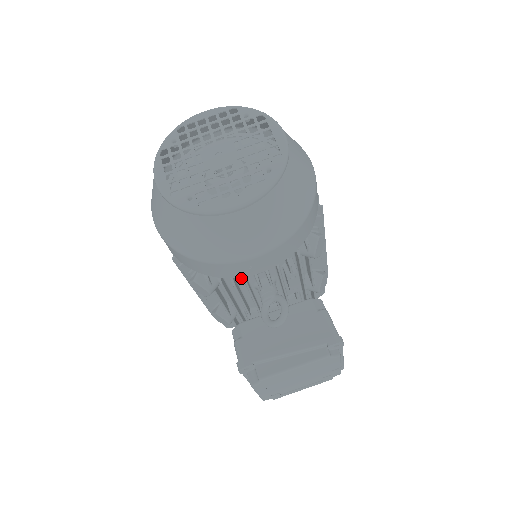
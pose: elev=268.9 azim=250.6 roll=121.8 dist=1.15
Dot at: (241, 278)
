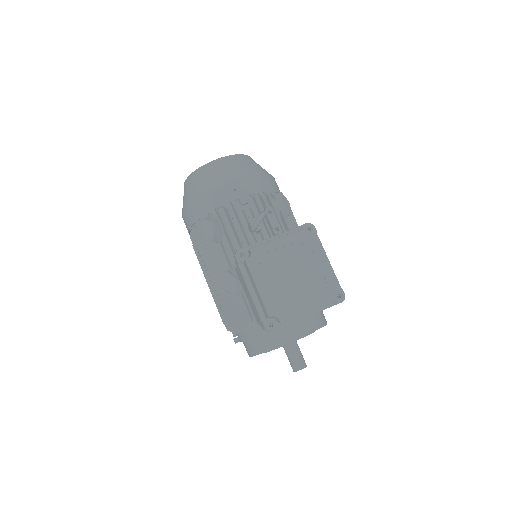
Dot at: (235, 219)
